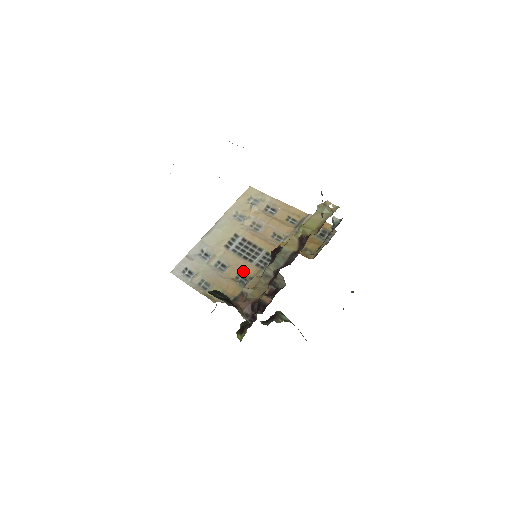
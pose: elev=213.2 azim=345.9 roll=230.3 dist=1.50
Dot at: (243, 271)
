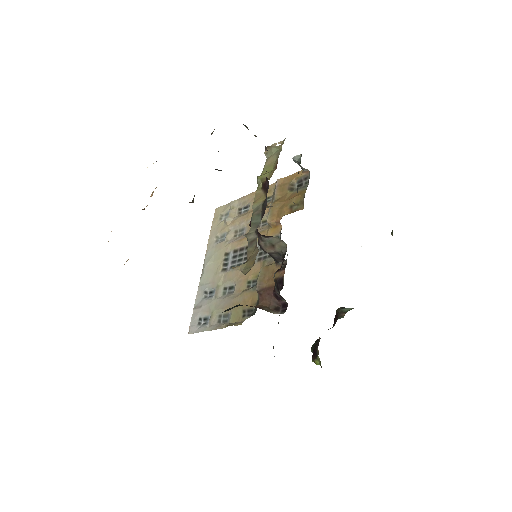
Dot at: (250, 276)
